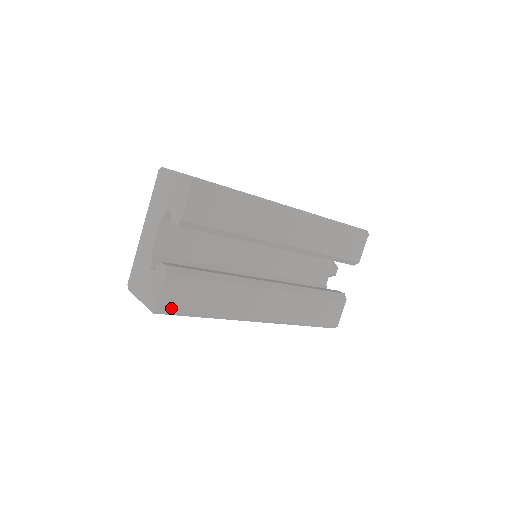
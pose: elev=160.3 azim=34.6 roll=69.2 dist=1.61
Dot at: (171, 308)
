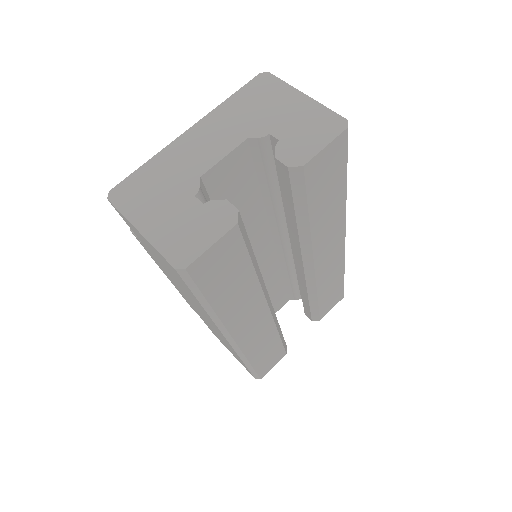
Dot at: (199, 275)
